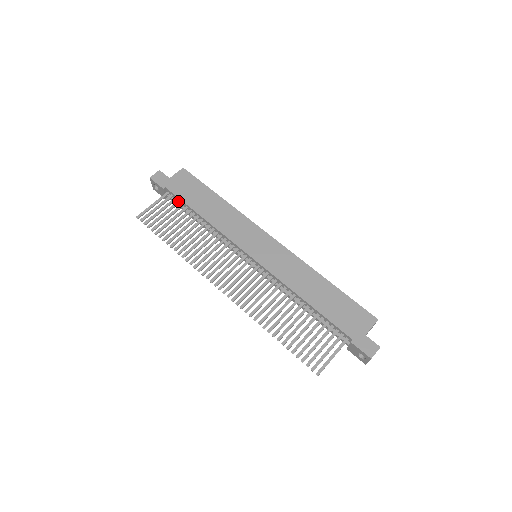
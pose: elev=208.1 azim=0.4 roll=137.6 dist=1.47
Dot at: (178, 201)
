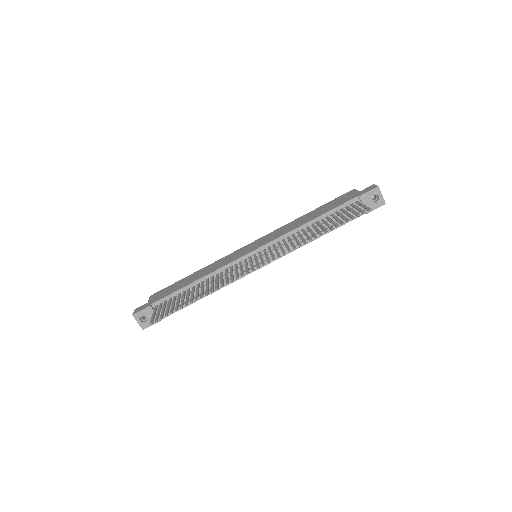
Dot at: (169, 299)
